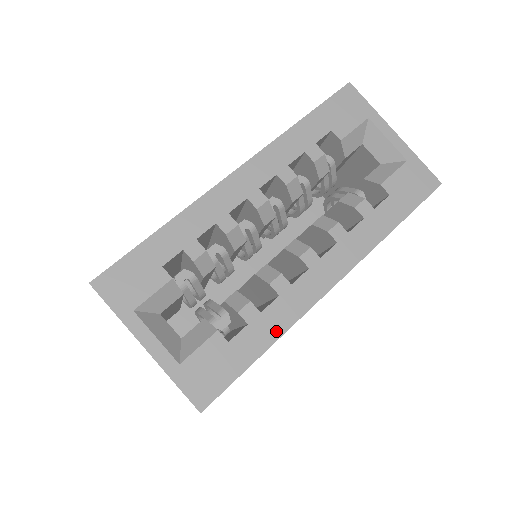
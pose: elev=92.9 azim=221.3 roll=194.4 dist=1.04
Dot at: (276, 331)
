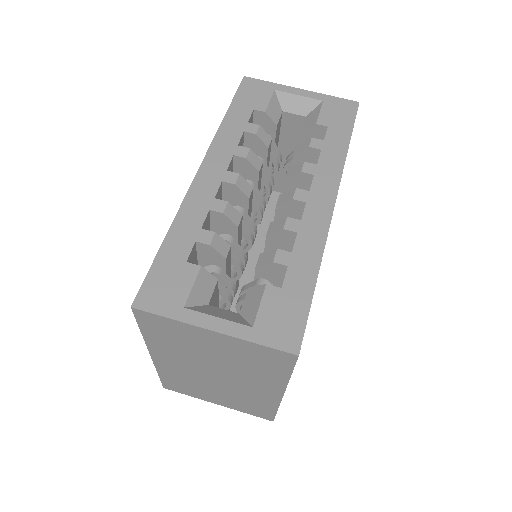
Dot at: (314, 259)
